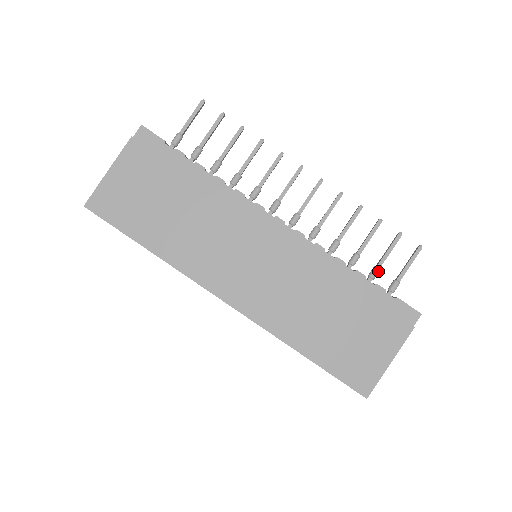
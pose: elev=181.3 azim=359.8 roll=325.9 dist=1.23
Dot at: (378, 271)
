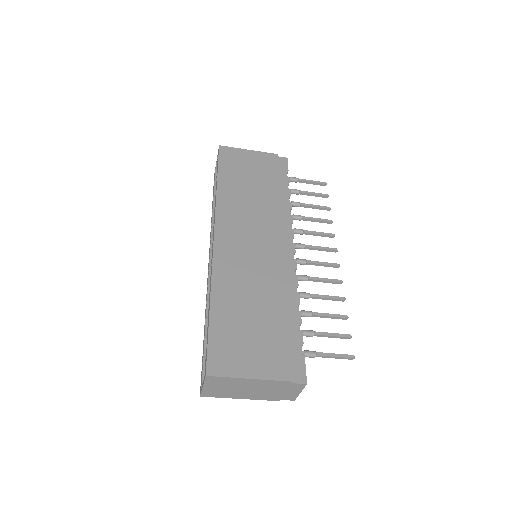
Dot at: (312, 334)
